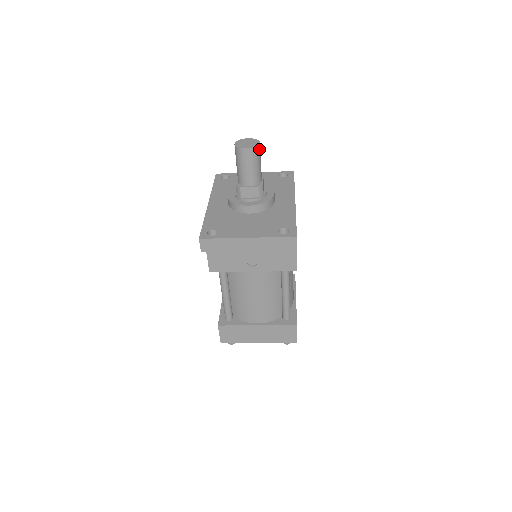
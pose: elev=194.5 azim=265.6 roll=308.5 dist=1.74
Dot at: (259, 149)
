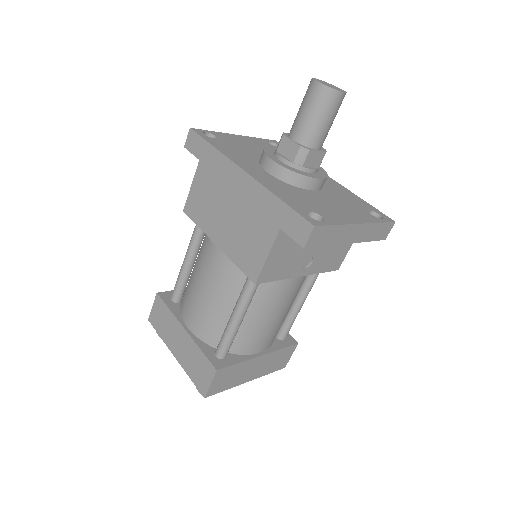
Dot at: occluded
